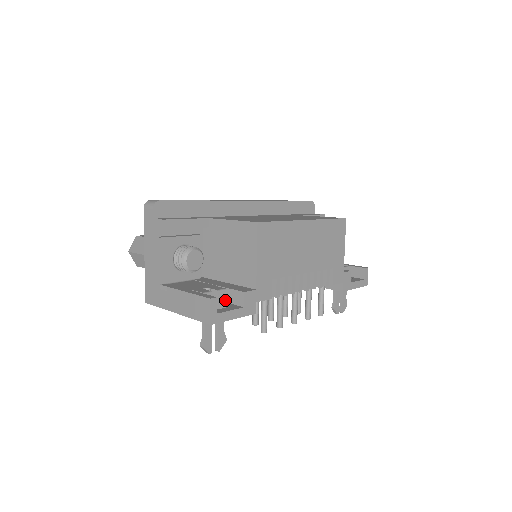
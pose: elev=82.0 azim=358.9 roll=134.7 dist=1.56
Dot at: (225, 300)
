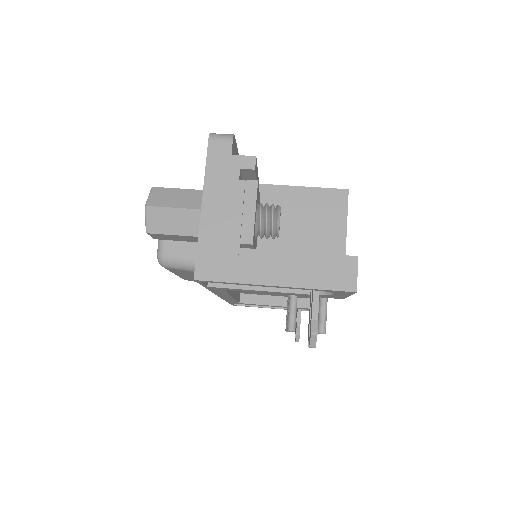
Dot at: occluded
